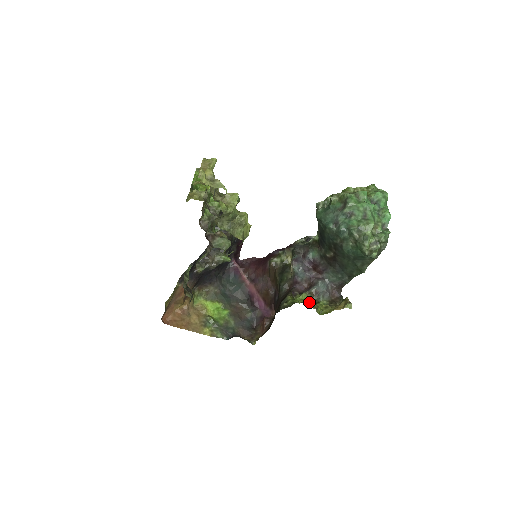
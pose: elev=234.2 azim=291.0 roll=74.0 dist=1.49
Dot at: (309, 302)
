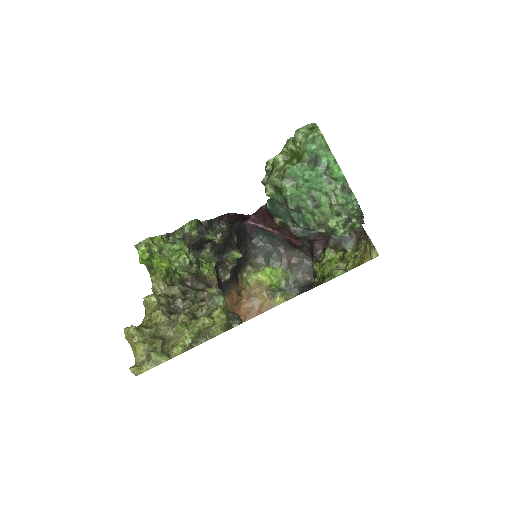
Dot at: (335, 271)
